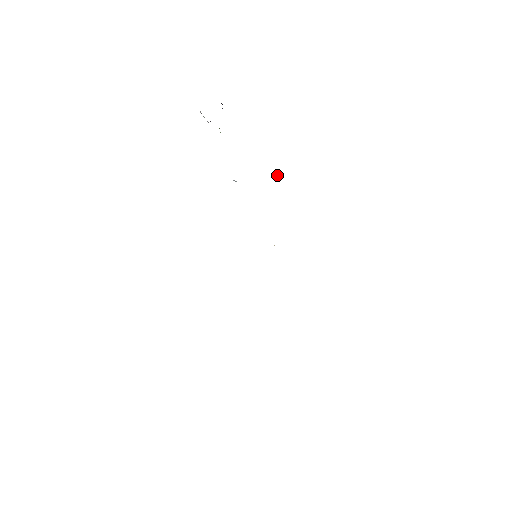
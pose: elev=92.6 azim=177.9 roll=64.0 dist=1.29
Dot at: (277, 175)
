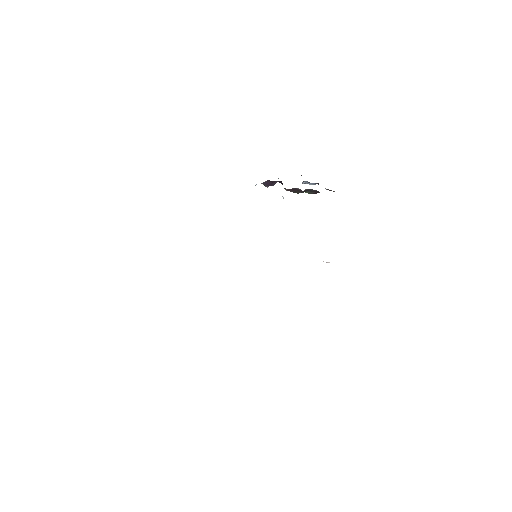
Dot at: (326, 262)
